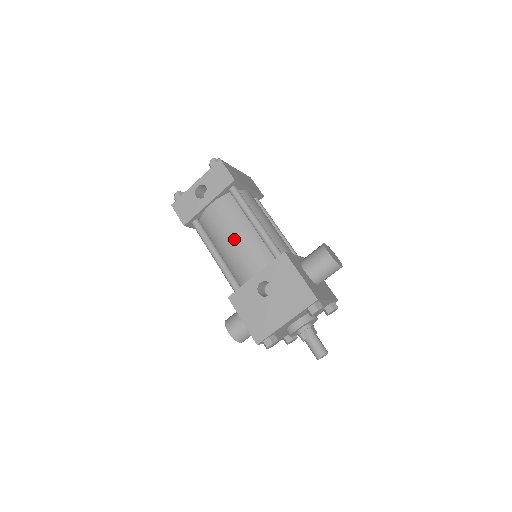
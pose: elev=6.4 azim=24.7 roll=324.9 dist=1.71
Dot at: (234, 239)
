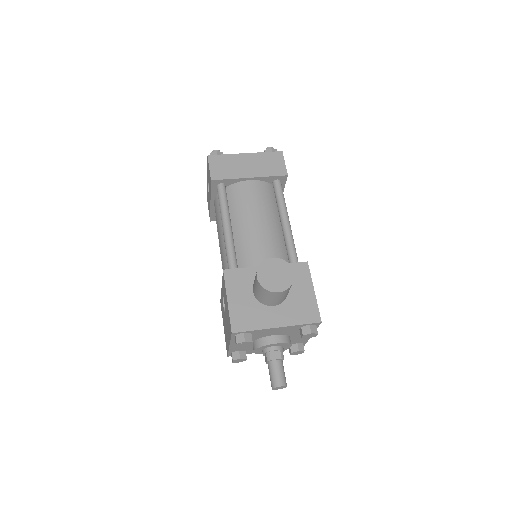
Dot at: (220, 243)
